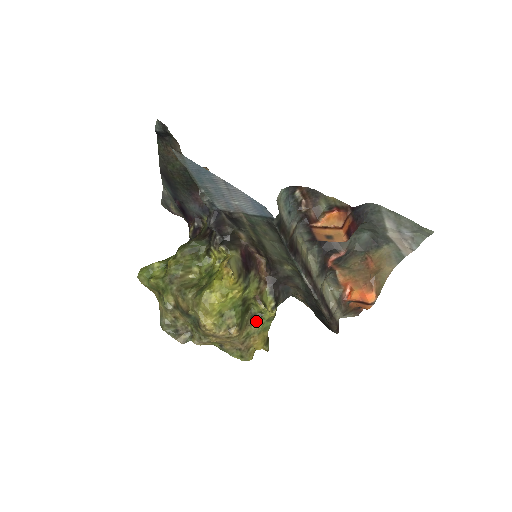
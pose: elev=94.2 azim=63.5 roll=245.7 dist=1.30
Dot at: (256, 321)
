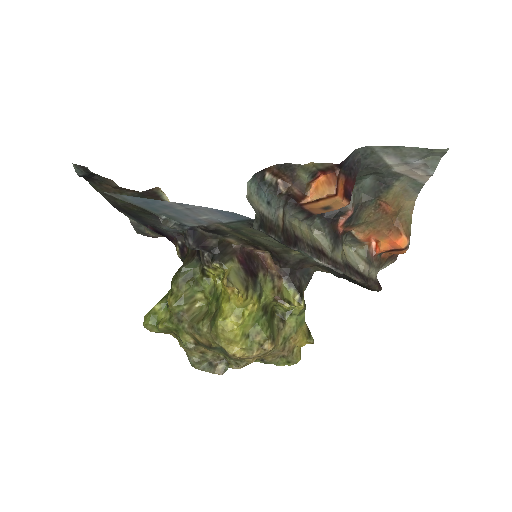
Dot at: (287, 321)
